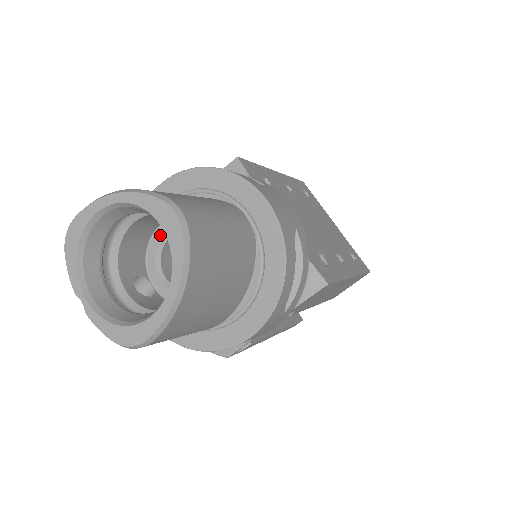
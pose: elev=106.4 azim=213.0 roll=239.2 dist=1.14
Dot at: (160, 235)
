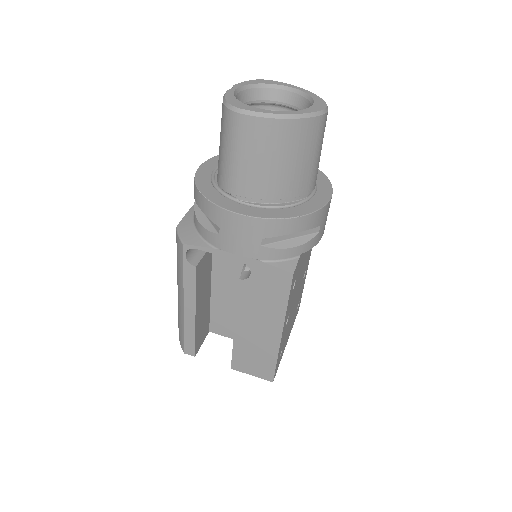
Dot at: occluded
